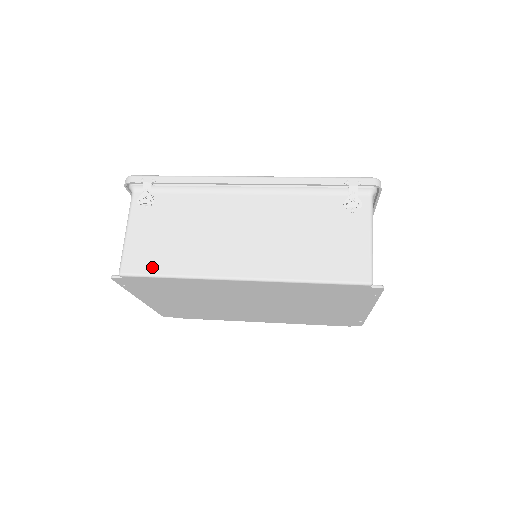
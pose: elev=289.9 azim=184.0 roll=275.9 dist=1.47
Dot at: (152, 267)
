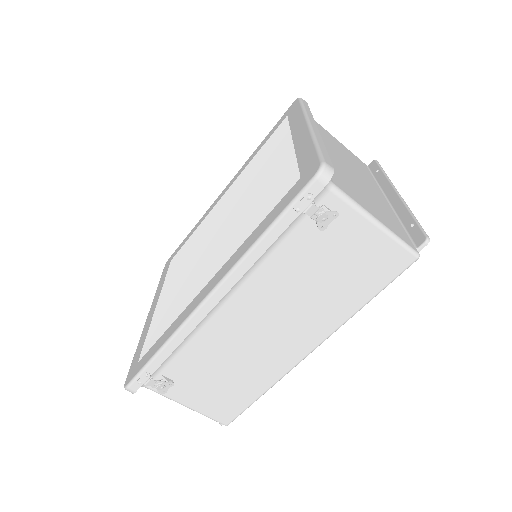
Dot at: (240, 405)
